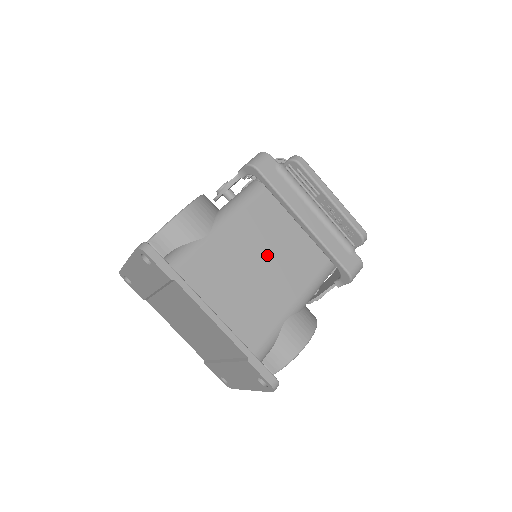
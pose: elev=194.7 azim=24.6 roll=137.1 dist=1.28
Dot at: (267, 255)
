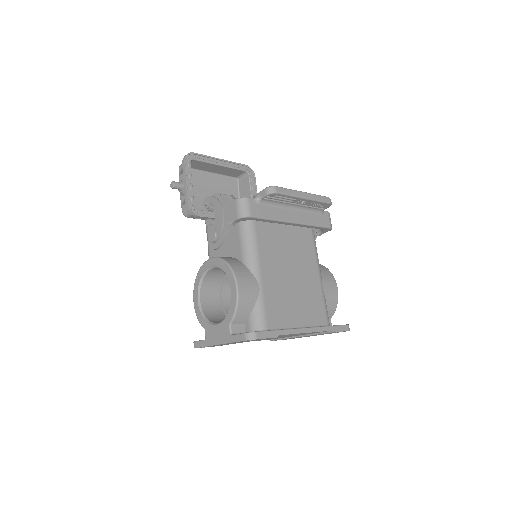
Dot at: (289, 262)
